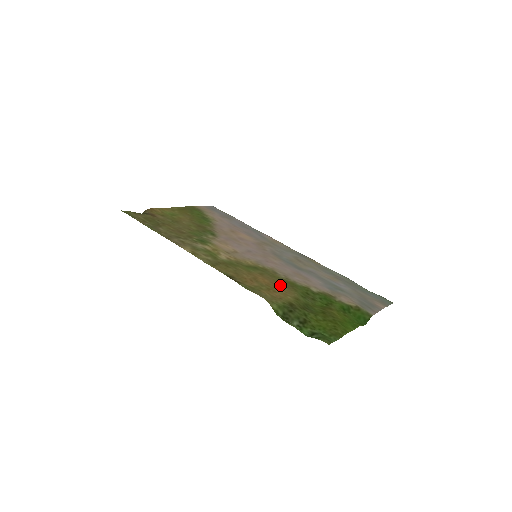
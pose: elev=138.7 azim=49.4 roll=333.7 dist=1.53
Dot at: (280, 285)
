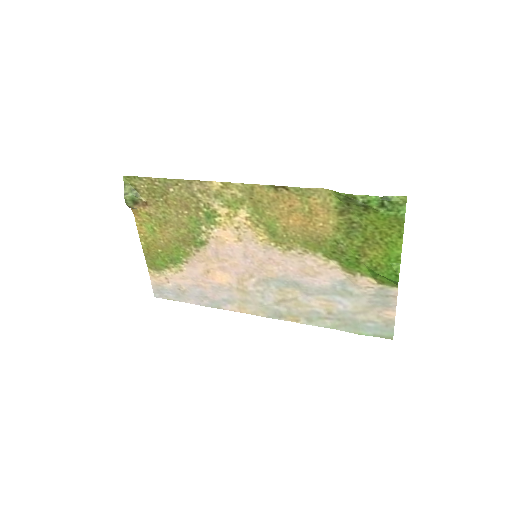
Dot at: (311, 231)
